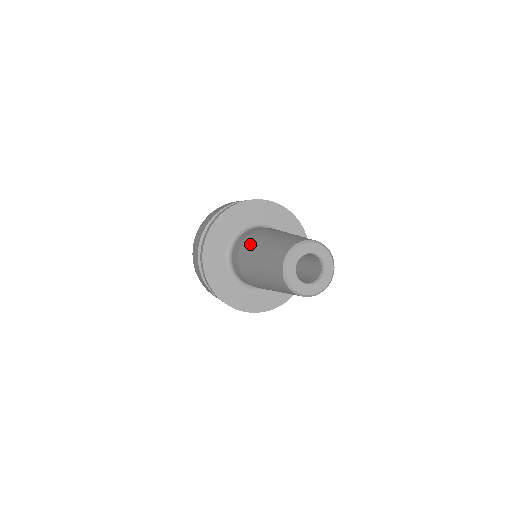
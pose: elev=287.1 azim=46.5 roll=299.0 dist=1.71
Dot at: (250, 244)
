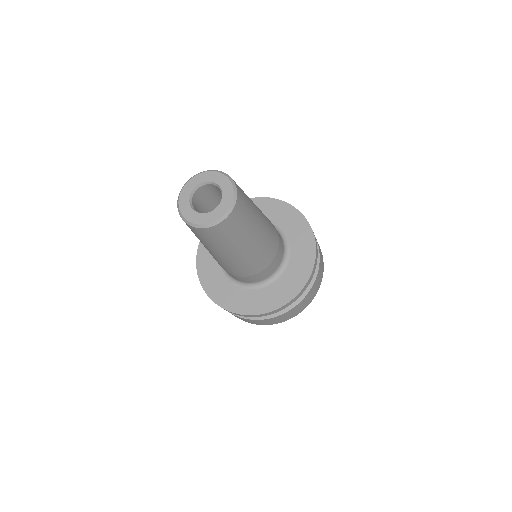
Dot at: occluded
